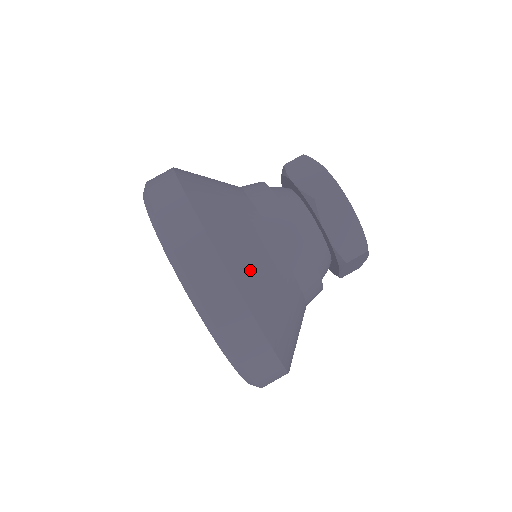
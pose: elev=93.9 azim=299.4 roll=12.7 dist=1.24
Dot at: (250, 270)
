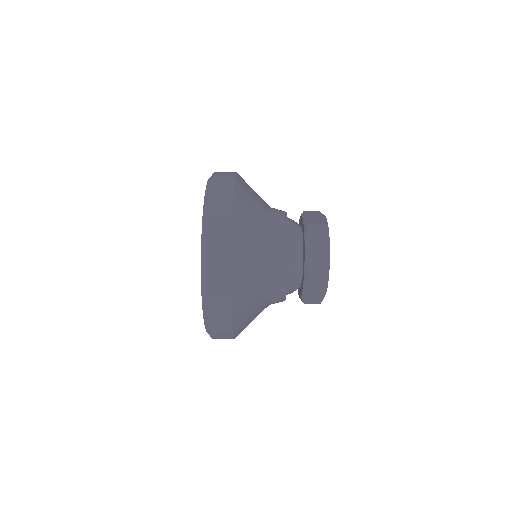
Dot at: (246, 227)
